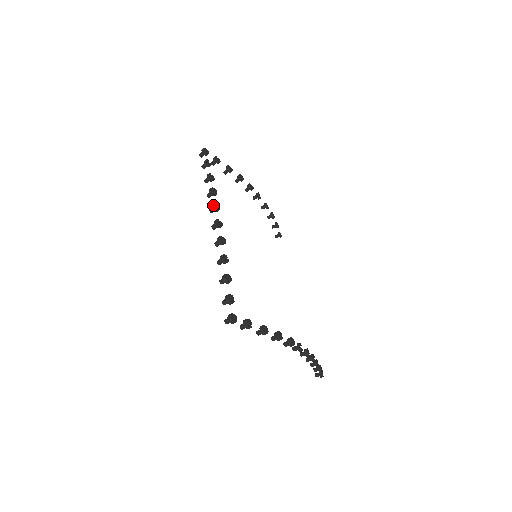
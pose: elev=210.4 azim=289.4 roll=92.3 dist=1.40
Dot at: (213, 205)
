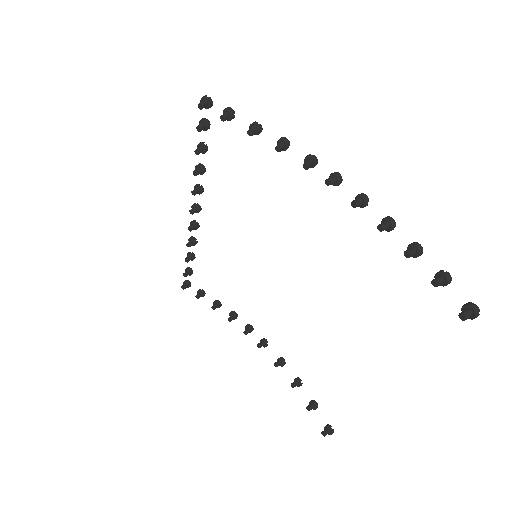
Dot at: (191, 222)
